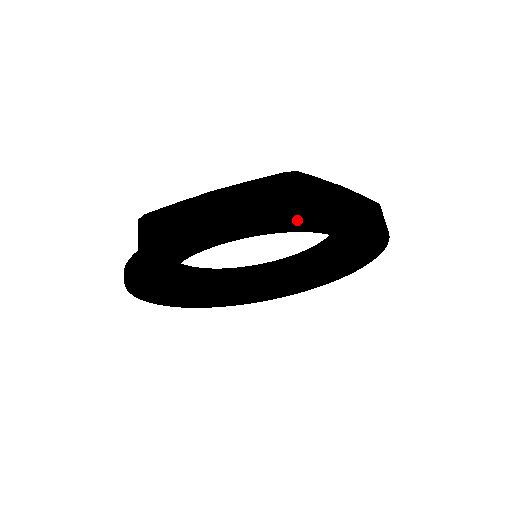
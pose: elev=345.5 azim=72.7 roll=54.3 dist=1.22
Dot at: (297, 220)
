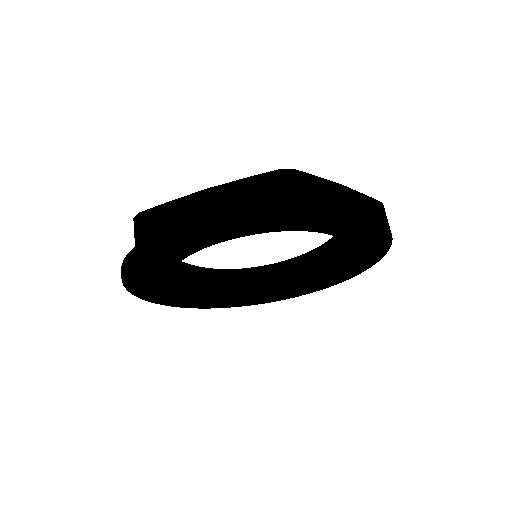
Dot at: (375, 242)
